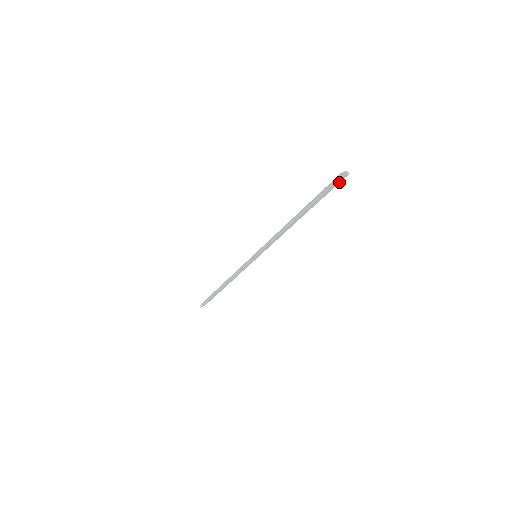
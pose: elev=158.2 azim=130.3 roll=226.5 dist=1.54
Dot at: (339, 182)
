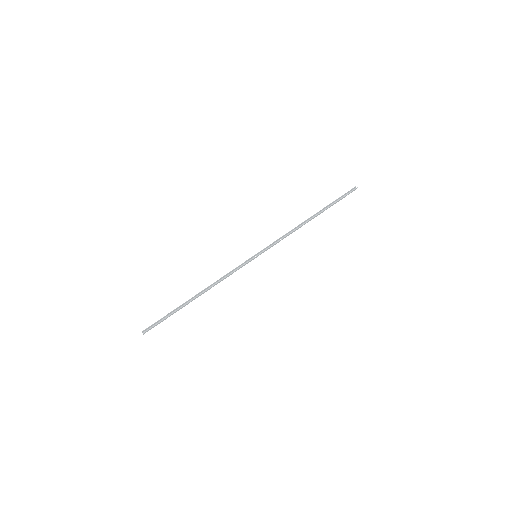
Dot at: occluded
